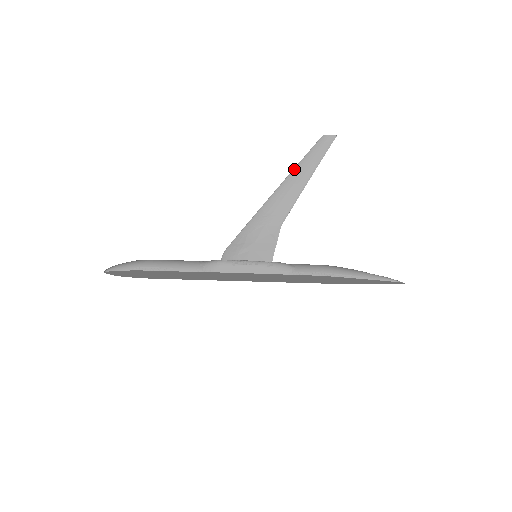
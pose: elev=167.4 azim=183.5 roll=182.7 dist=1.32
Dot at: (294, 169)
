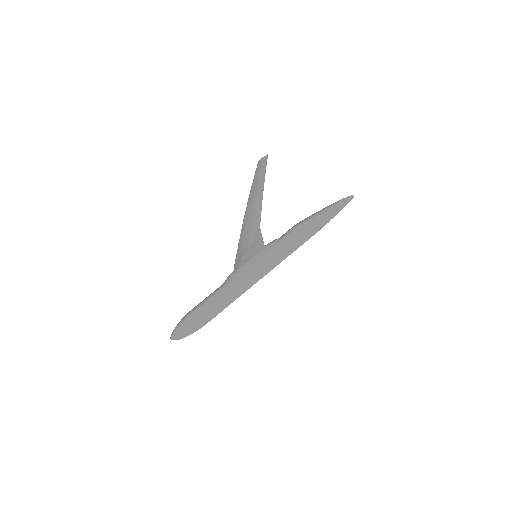
Dot at: (250, 193)
